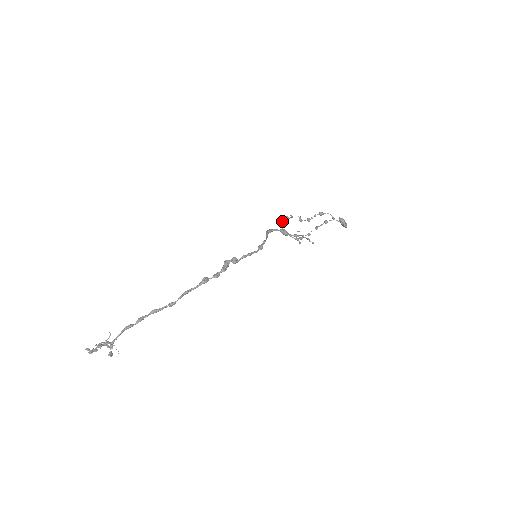
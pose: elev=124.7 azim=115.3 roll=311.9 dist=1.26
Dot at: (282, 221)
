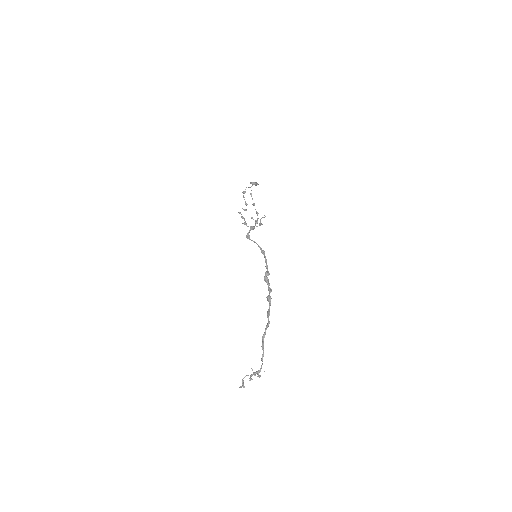
Dot at: (244, 223)
